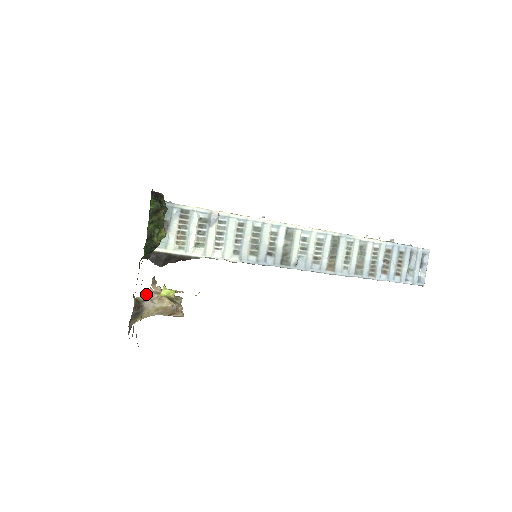
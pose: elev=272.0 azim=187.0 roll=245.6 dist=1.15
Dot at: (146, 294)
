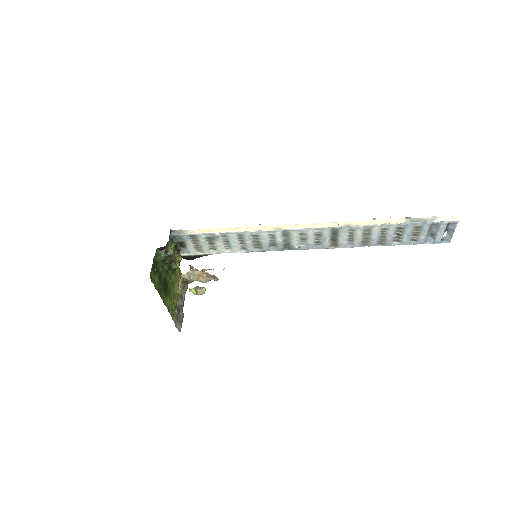
Dot at: (189, 273)
